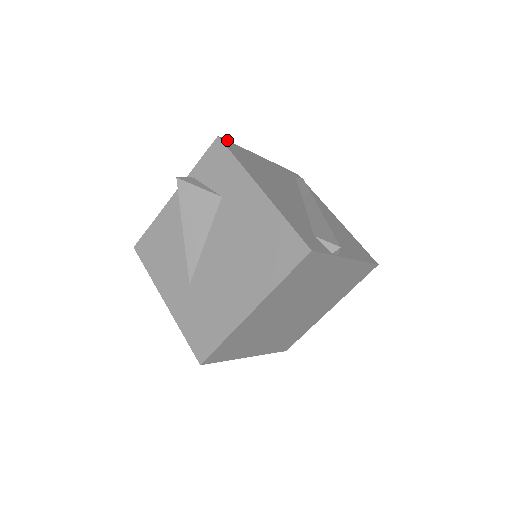
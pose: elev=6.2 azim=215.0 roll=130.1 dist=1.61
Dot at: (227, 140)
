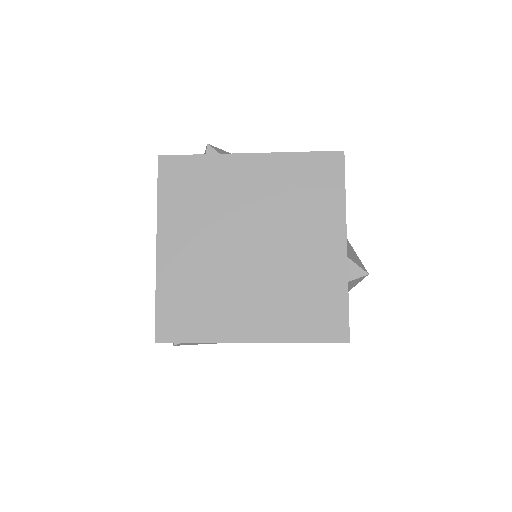
Dot at: occluded
